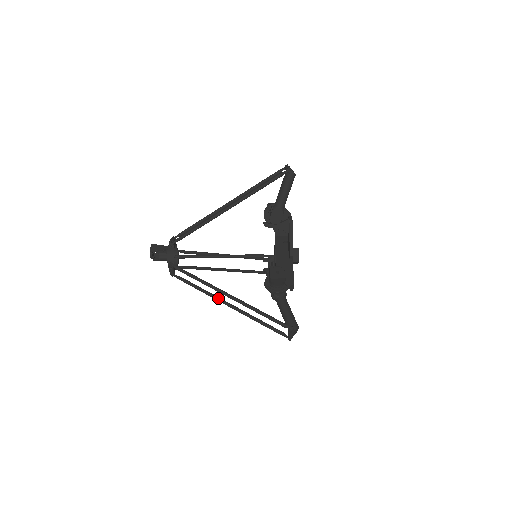
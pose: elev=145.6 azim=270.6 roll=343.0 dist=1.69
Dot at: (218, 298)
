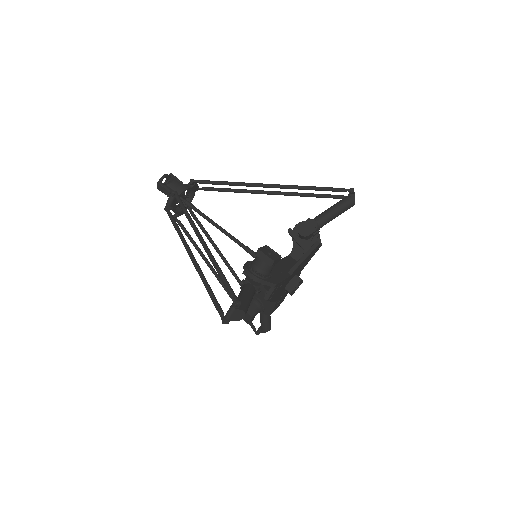
Dot at: occluded
